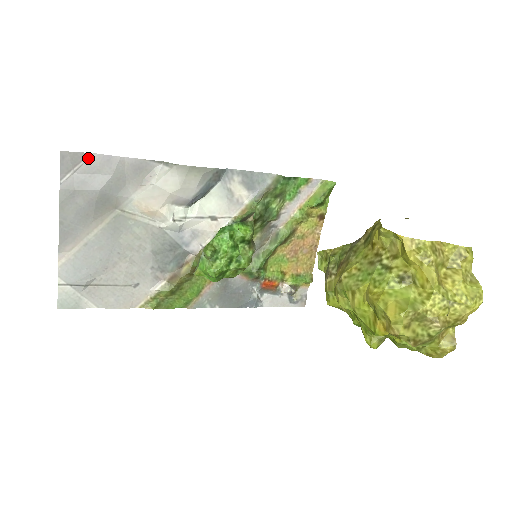
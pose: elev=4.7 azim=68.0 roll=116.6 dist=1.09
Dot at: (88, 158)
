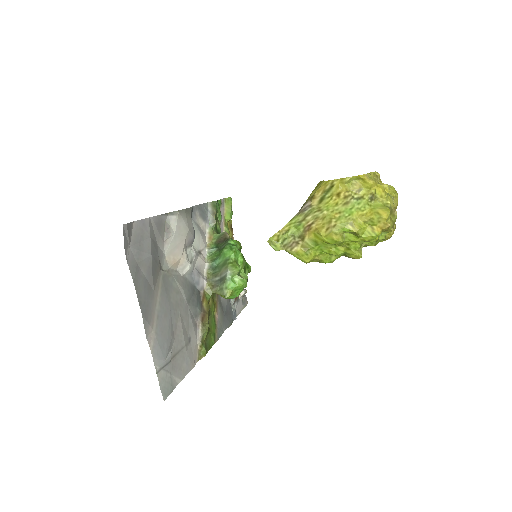
Dot at: (132, 228)
